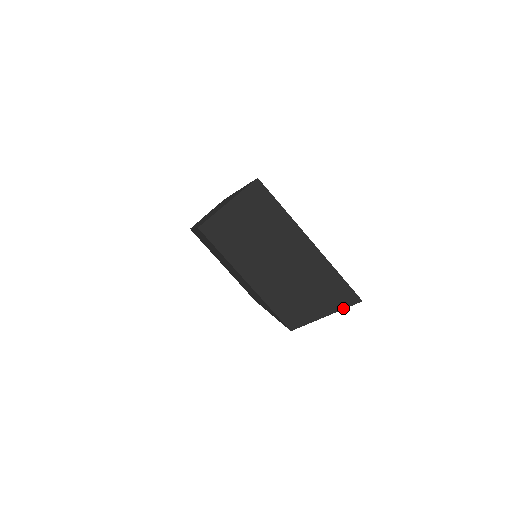
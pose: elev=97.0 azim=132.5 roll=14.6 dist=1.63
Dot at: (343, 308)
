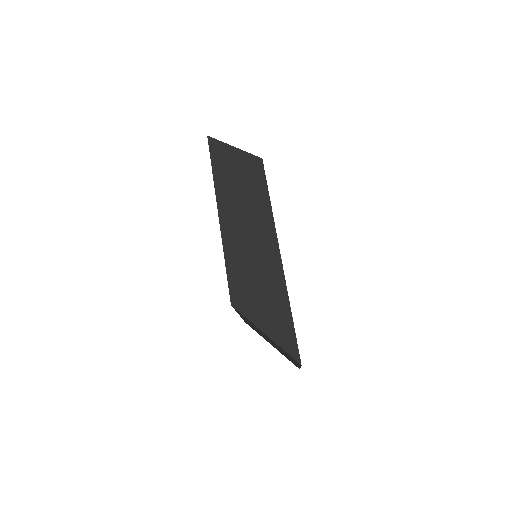
Dot at: occluded
